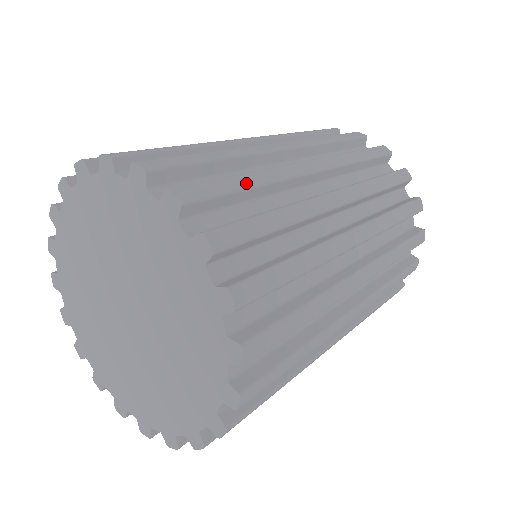
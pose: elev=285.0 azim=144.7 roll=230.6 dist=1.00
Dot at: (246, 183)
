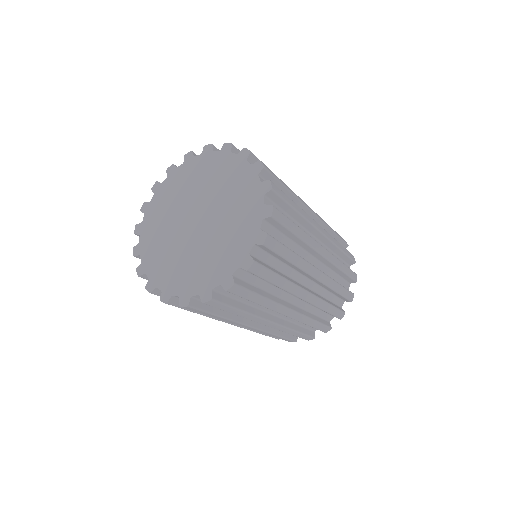
Dot at: (296, 231)
